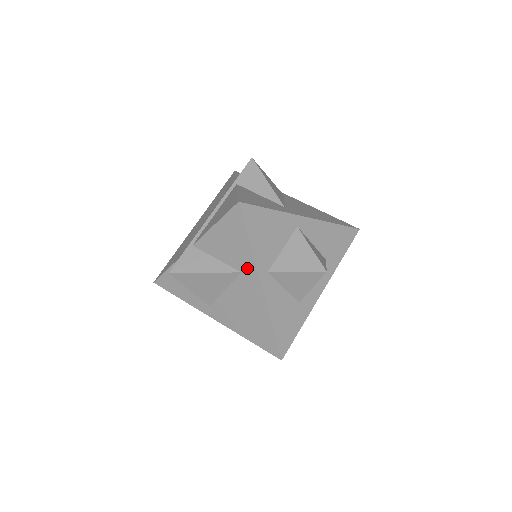
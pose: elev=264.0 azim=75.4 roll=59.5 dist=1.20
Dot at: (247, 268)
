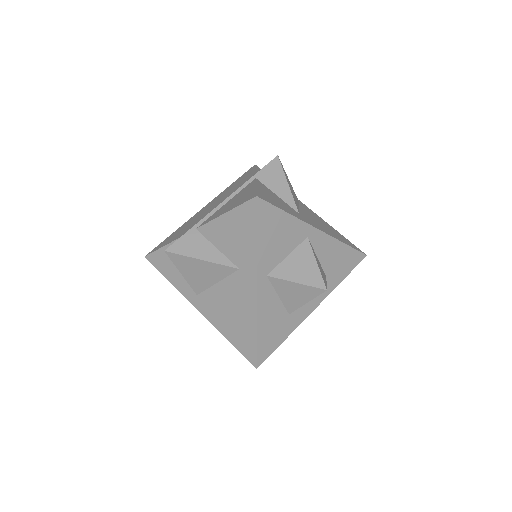
Dot at: (247, 266)
